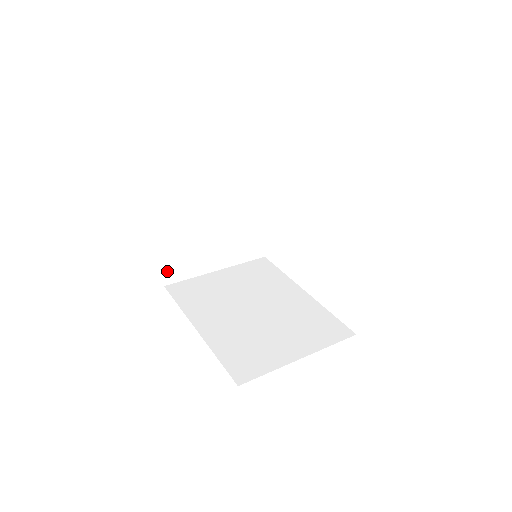
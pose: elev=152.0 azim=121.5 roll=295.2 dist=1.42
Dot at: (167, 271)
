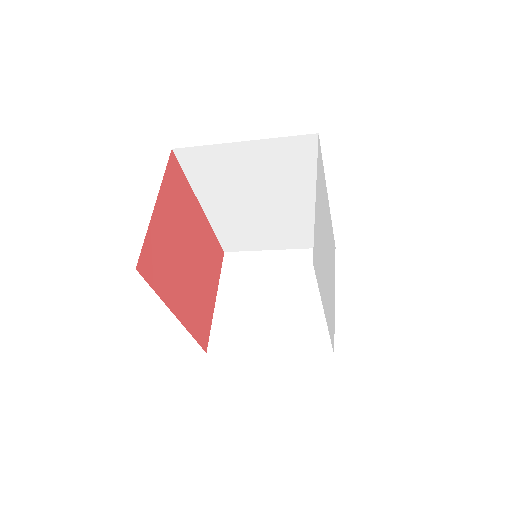
Dot at: (214, 337)
